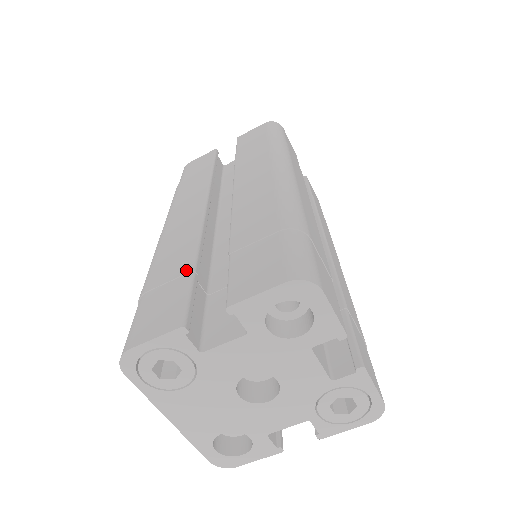
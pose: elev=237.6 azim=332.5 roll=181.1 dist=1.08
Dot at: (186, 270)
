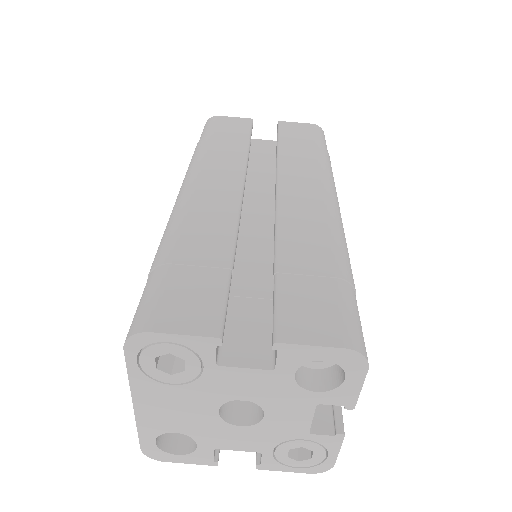
Dot at: (223, 263)
